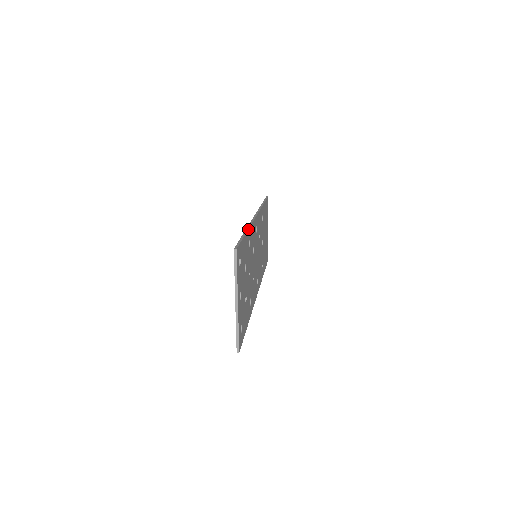
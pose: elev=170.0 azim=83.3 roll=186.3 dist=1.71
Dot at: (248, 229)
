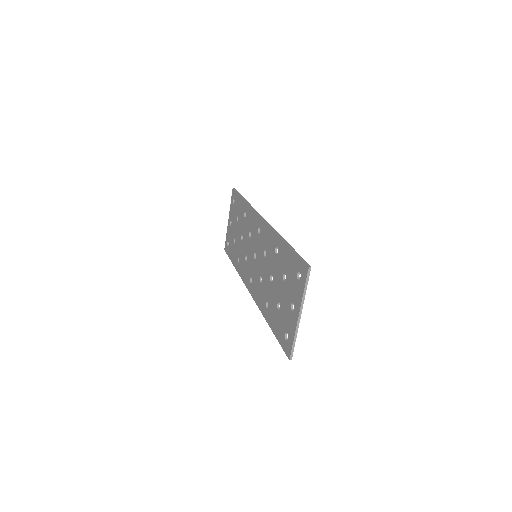
Dot at: (282, 238)
